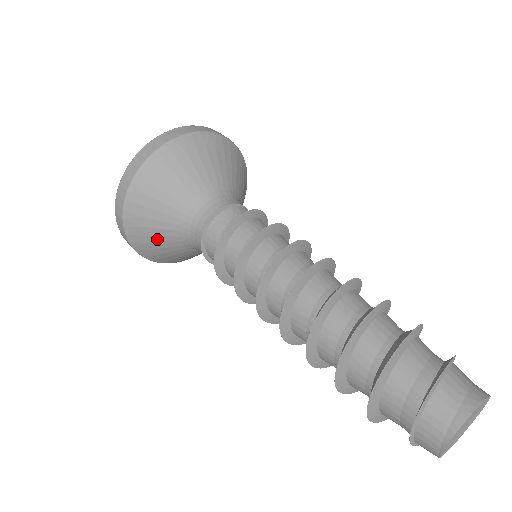
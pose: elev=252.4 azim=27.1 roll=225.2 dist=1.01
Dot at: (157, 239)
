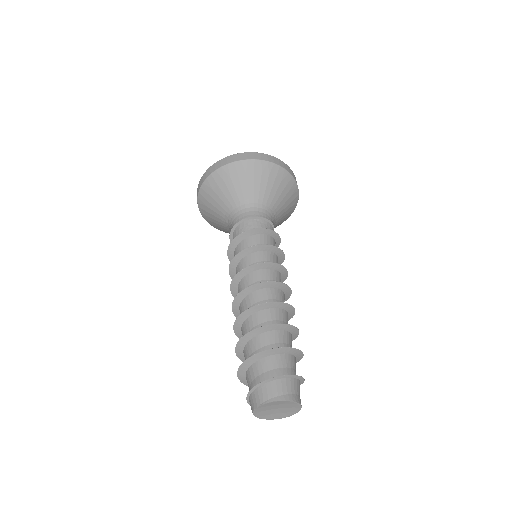
Dot at: (221, 194)
